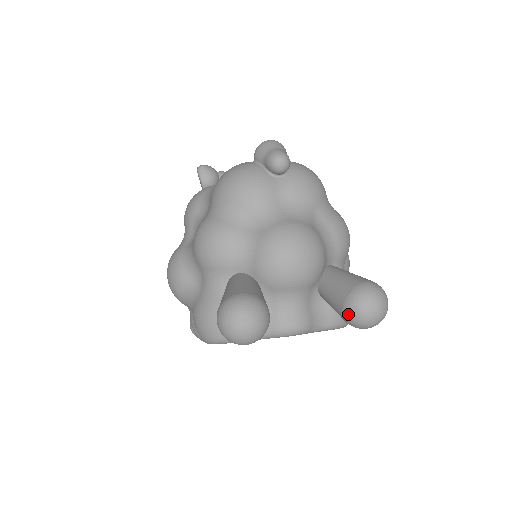
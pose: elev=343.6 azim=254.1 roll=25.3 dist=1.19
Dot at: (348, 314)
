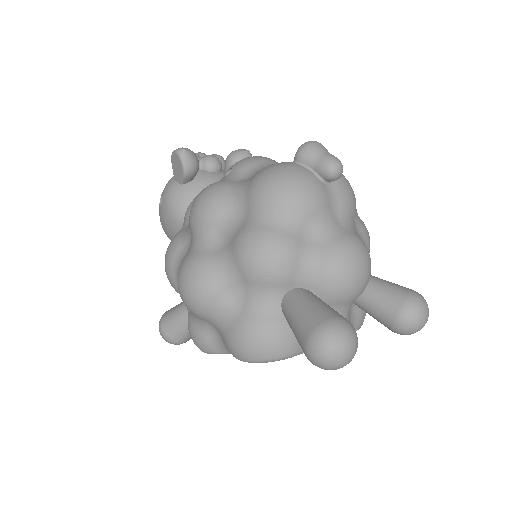
Dot at: (402, 324)
